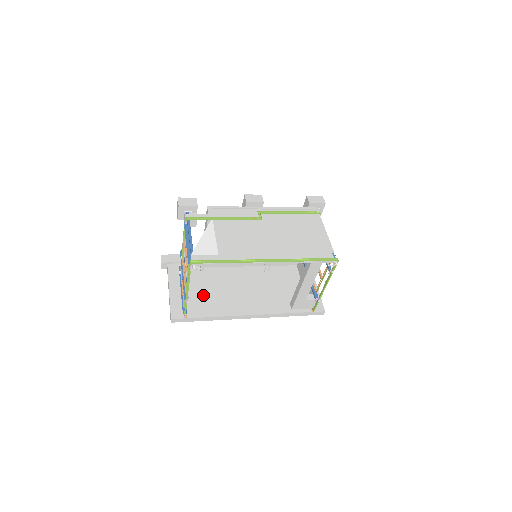
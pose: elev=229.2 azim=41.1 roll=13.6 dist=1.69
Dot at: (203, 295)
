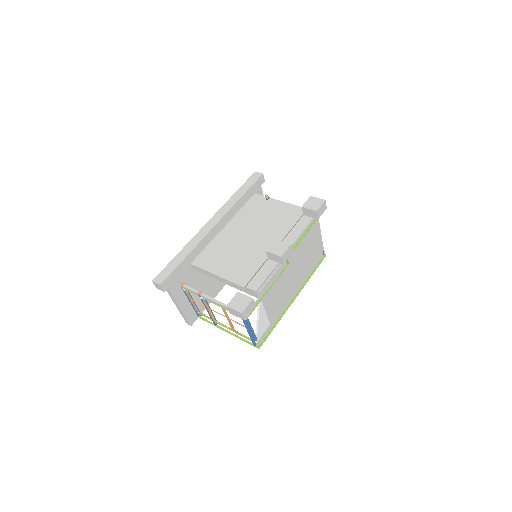
Dot at: (203, 289)
